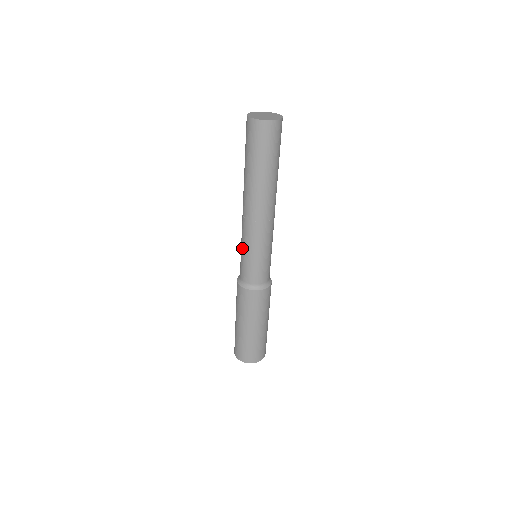
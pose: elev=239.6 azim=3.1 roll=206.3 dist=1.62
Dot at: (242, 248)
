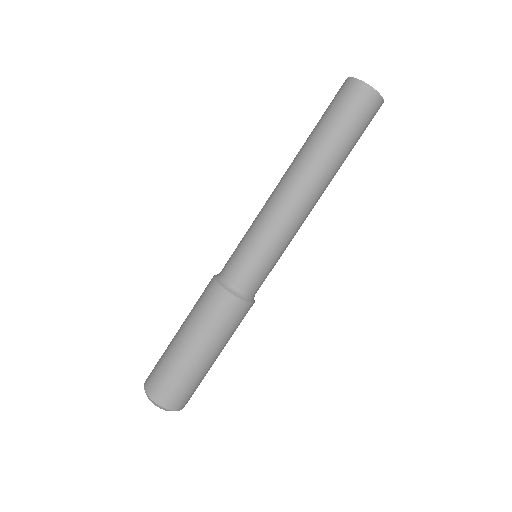
Dot at: (260, 242)
